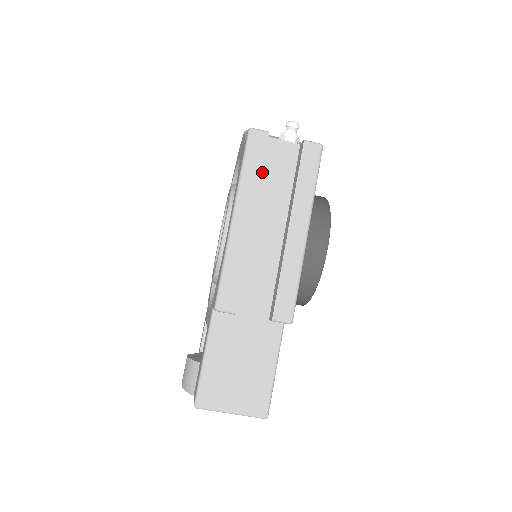
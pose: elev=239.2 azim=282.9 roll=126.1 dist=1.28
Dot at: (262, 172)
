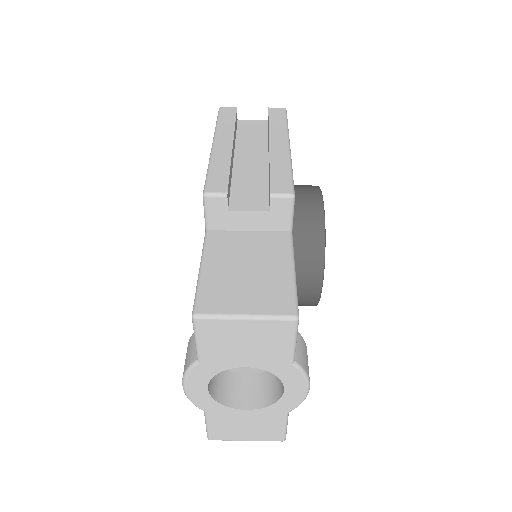
Dot at: (237, 134)
